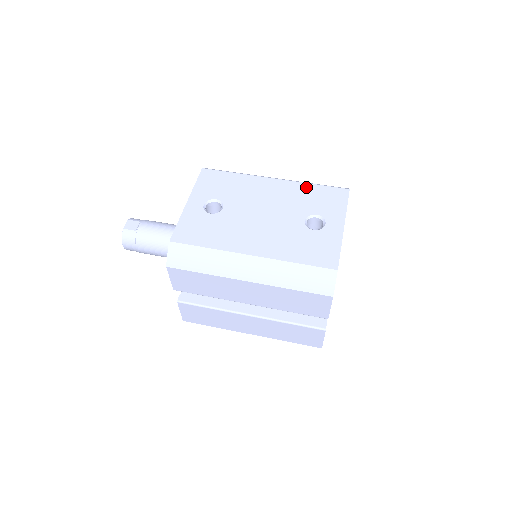
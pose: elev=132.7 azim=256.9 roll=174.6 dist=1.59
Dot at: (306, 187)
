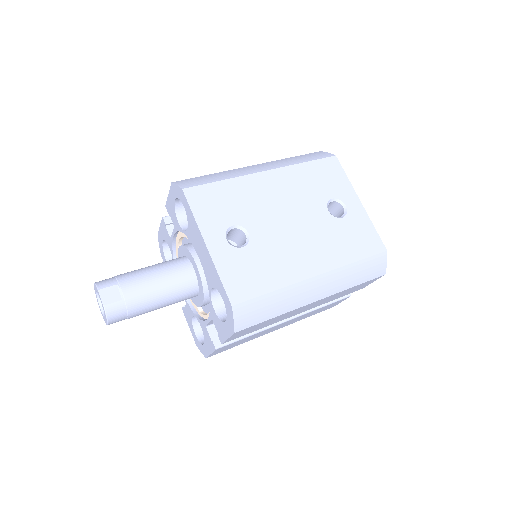
Dot at: (301, 169)
